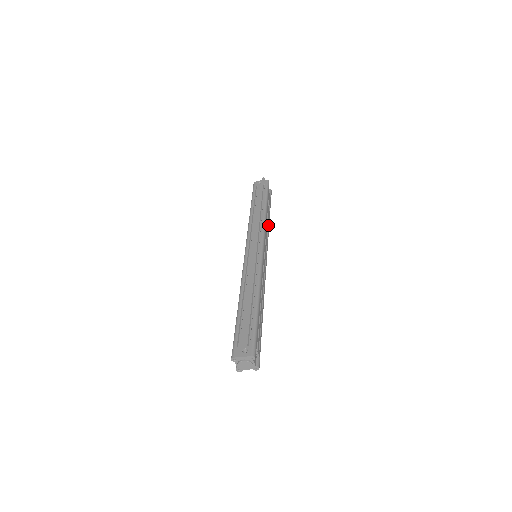
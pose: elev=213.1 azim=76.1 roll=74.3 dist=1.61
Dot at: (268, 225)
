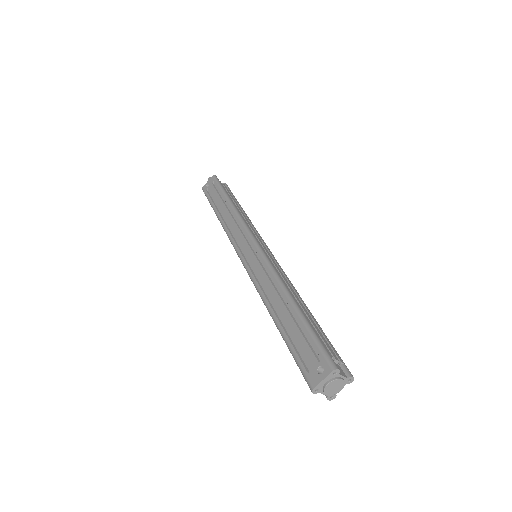
Dot at: (246, 217)
